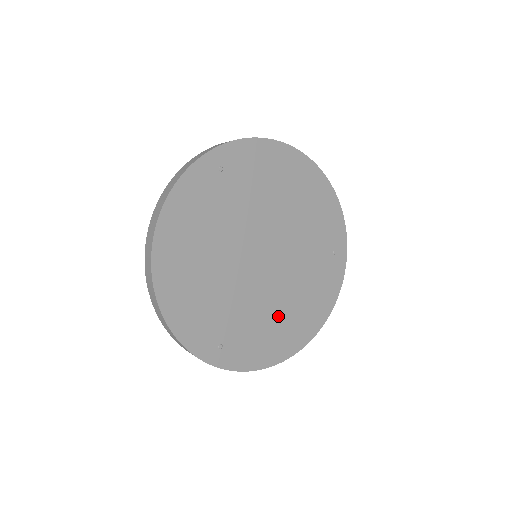
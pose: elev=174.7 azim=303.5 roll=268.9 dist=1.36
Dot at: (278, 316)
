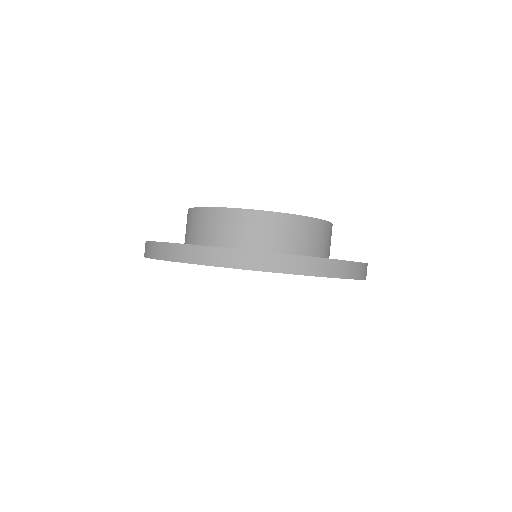
Dot at: occluded
